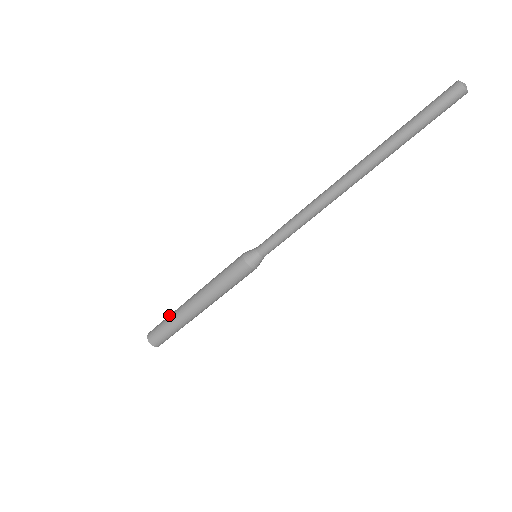
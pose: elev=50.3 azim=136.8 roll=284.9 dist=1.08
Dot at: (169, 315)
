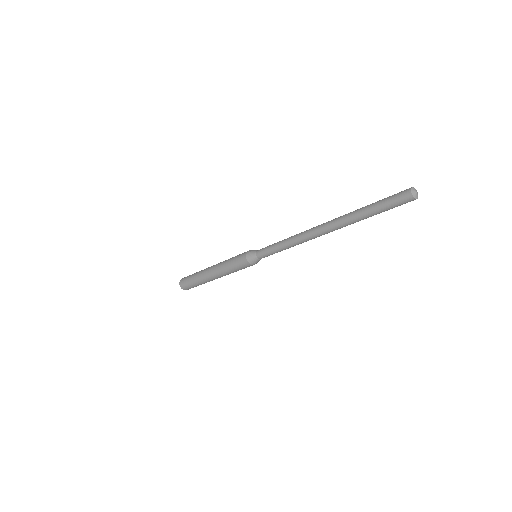
Dot at: (194, 274)
